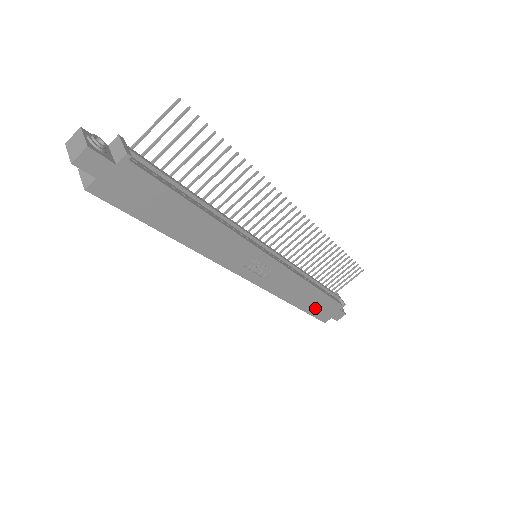
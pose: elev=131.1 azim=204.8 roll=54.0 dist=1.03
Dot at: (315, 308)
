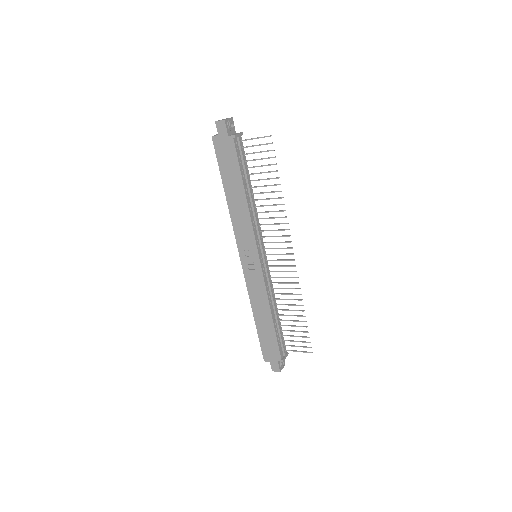
Dot at: (264, 337)
